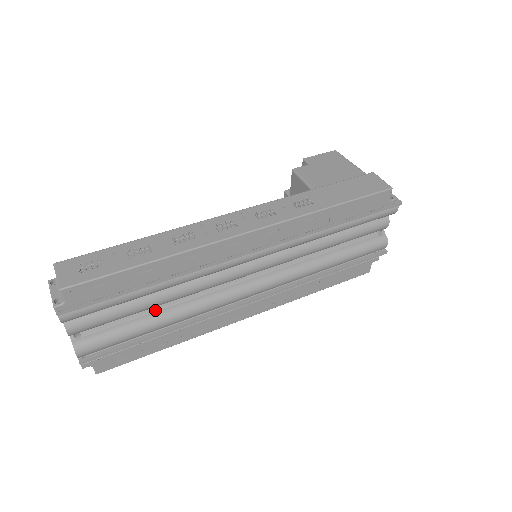
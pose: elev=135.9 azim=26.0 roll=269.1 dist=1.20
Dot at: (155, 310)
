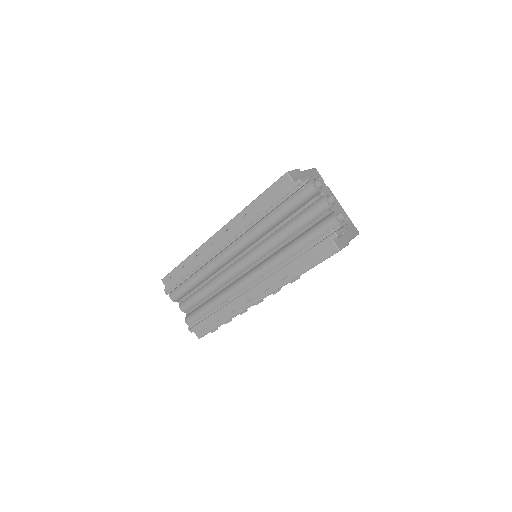
Dot at: (211, 297)
